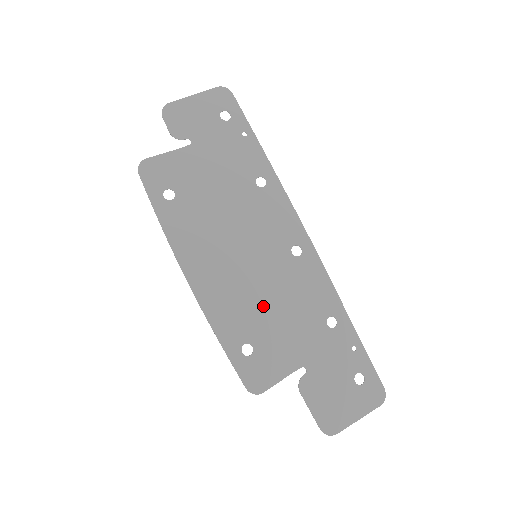
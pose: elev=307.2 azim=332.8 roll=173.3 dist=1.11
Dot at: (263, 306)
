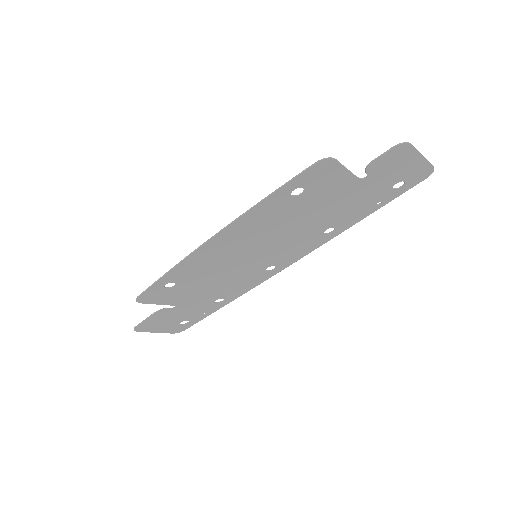
Dot at: (213, 276)
